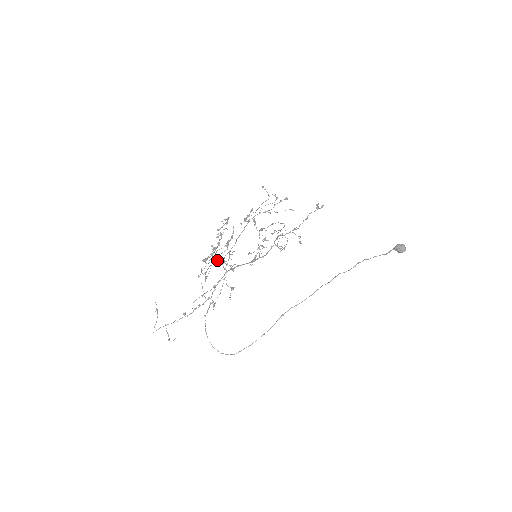
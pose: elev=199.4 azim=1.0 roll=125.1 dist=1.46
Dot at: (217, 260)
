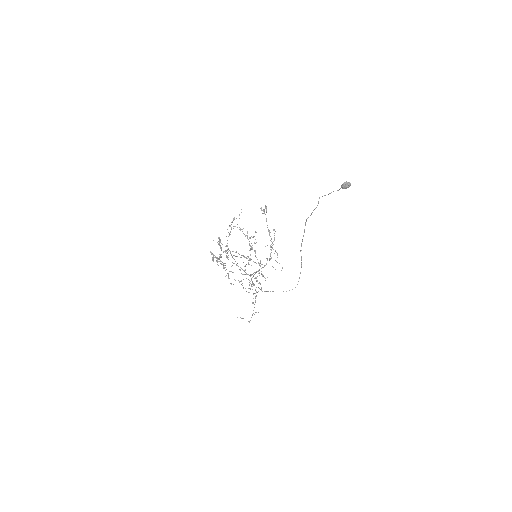
Dot at: occluded
